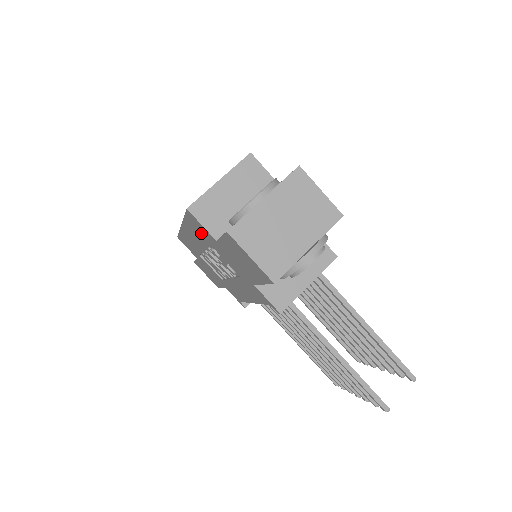
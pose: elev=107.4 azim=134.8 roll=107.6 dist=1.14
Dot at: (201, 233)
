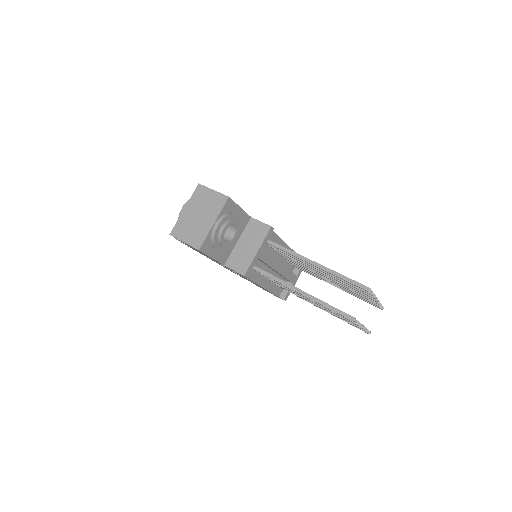
Dot at: occluded
